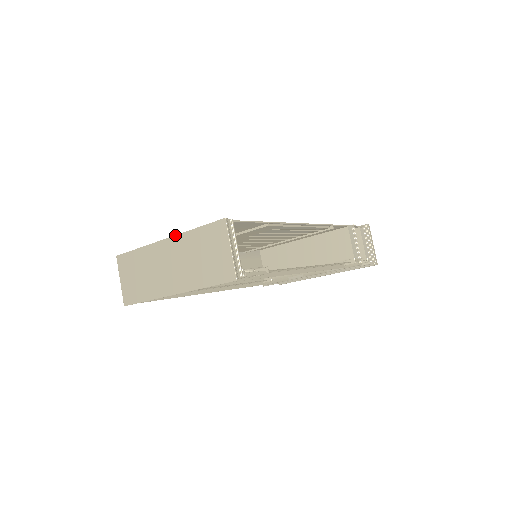
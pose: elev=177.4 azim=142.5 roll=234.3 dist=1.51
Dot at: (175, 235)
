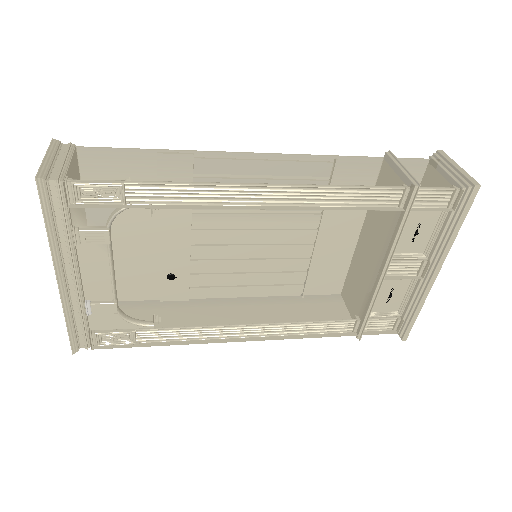
Dot at: occluded
